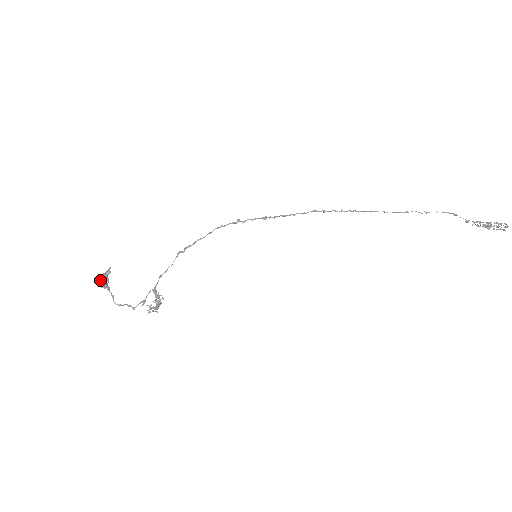
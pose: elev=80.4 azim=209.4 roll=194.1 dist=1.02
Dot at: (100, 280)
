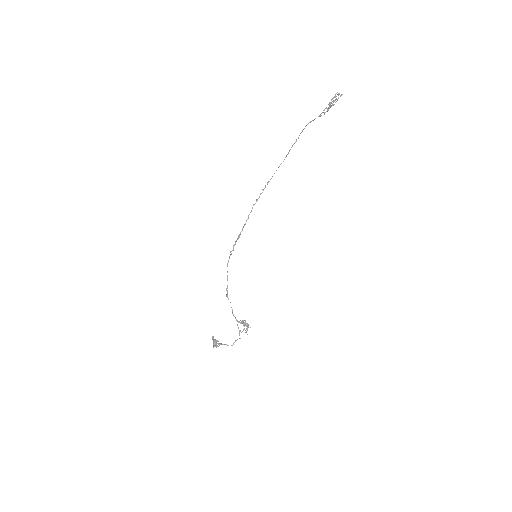
Dot at: (214, 345)
